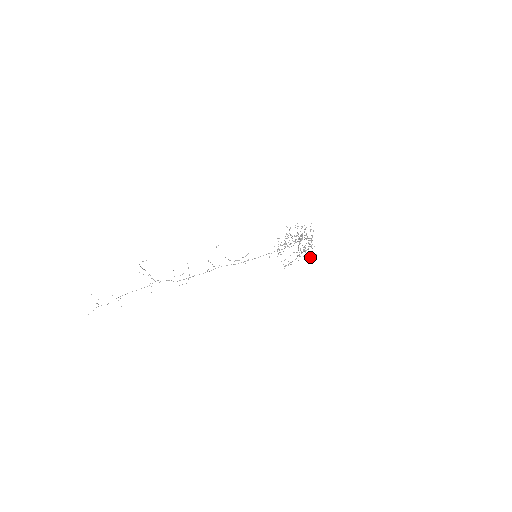
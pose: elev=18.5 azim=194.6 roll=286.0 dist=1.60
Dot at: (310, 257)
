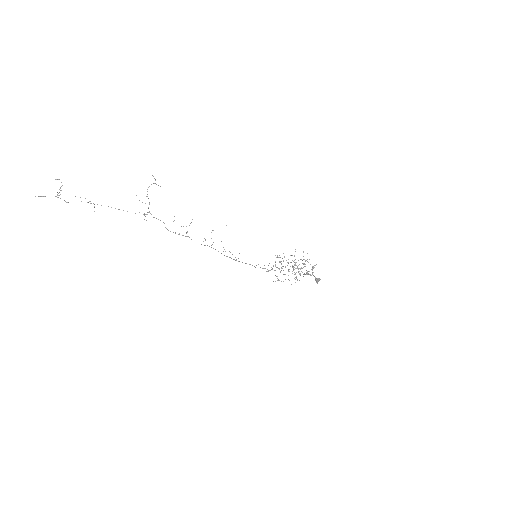
Dot at: (316, 278)
